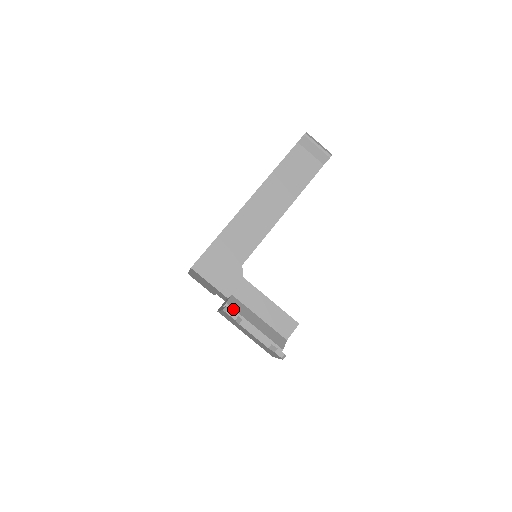
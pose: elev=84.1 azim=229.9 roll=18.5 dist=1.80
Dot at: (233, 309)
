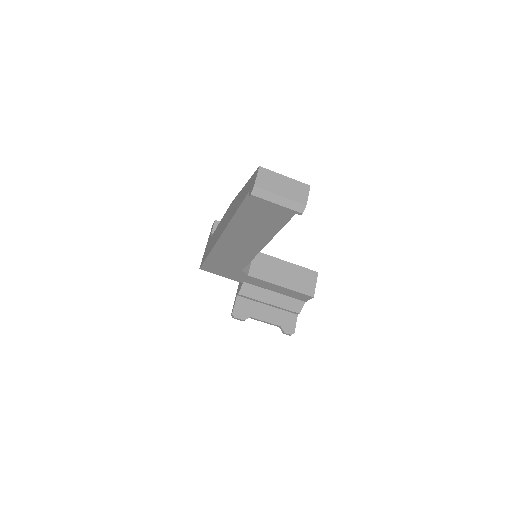
Dot at: (246, 297)
